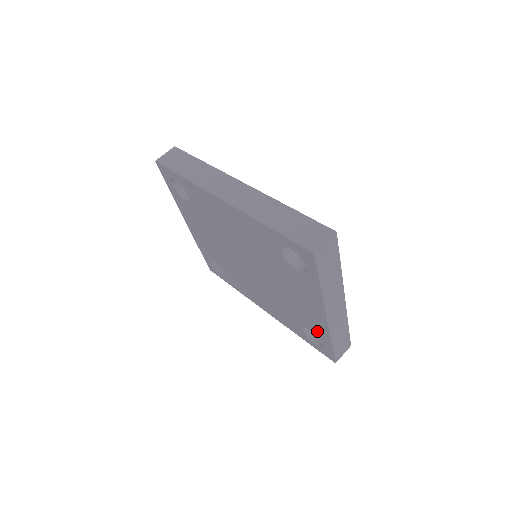
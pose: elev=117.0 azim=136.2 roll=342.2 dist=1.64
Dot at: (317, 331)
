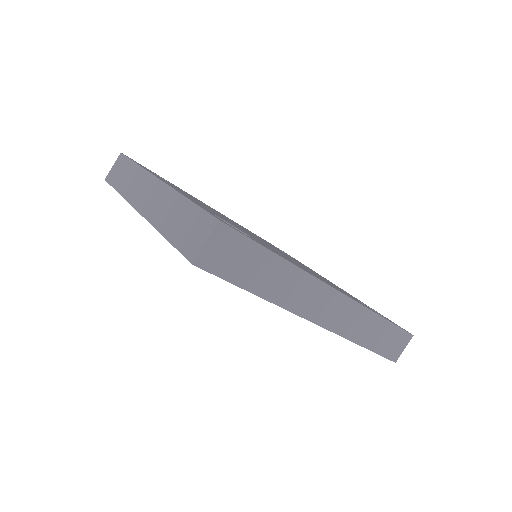
Dot at: occluded
